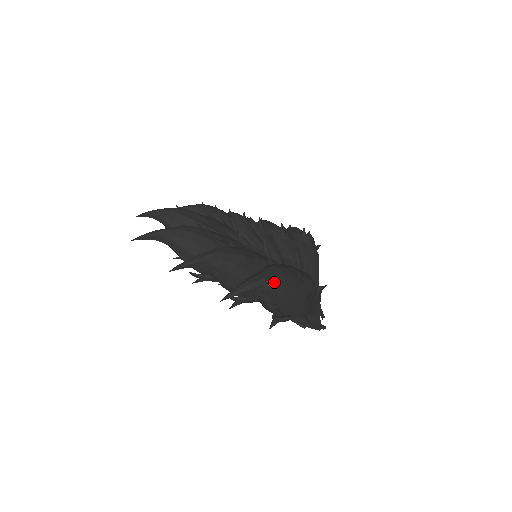
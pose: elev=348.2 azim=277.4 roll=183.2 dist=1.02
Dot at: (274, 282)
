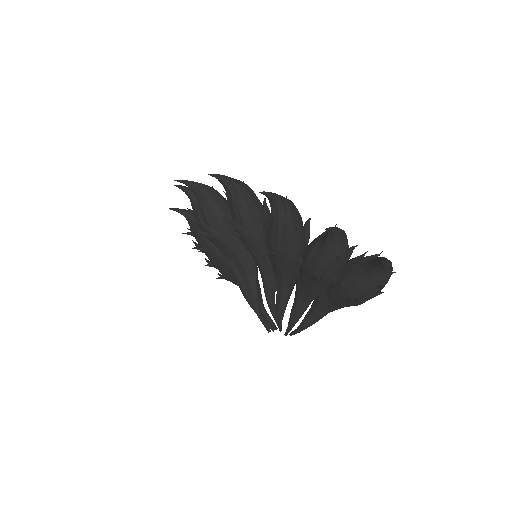
Dot at: occluded
